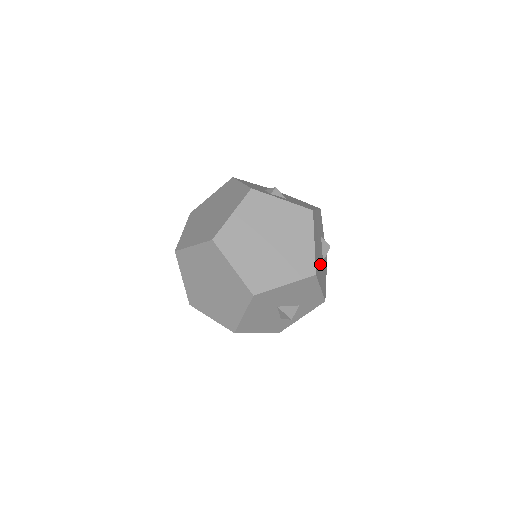
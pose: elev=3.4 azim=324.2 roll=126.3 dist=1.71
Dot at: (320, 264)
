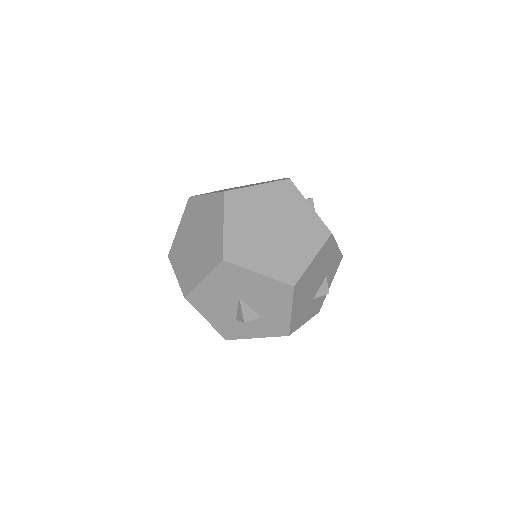
Dot at: (307, 293)
